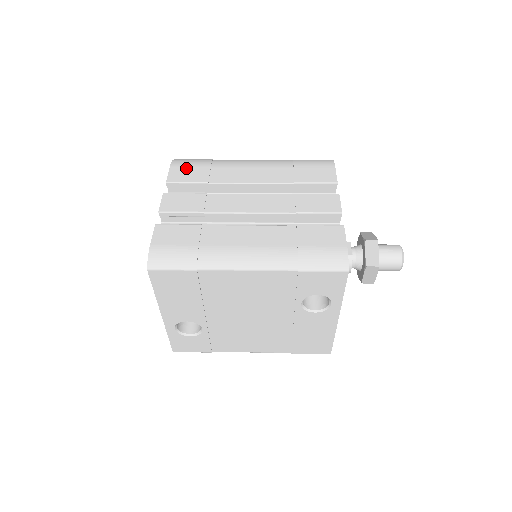
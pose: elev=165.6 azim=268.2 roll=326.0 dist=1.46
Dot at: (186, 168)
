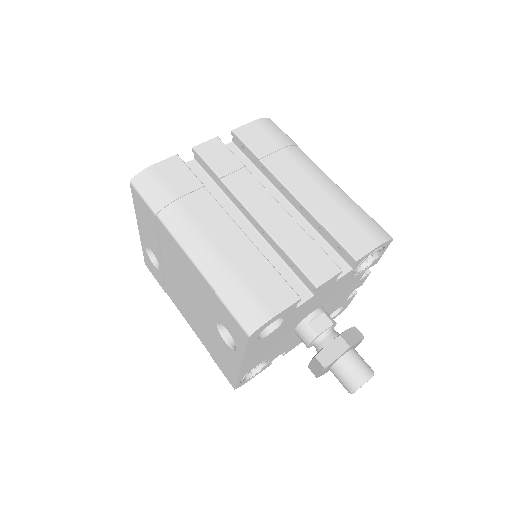
Dot at: (262, 132)
